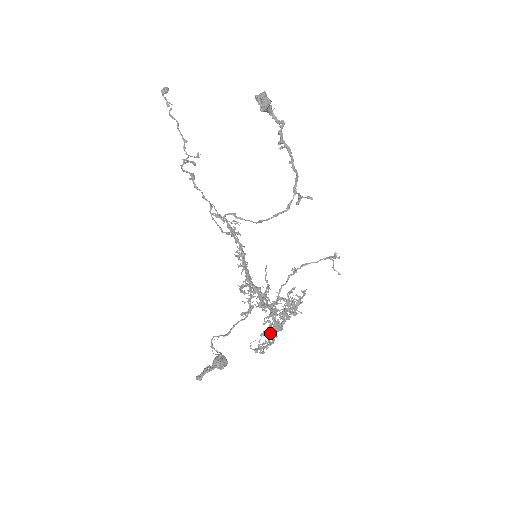
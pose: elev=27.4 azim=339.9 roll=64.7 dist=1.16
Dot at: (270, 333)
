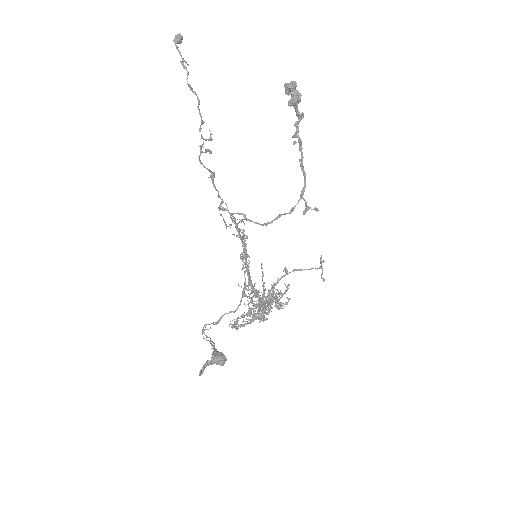
Dot at: (252, 319)
